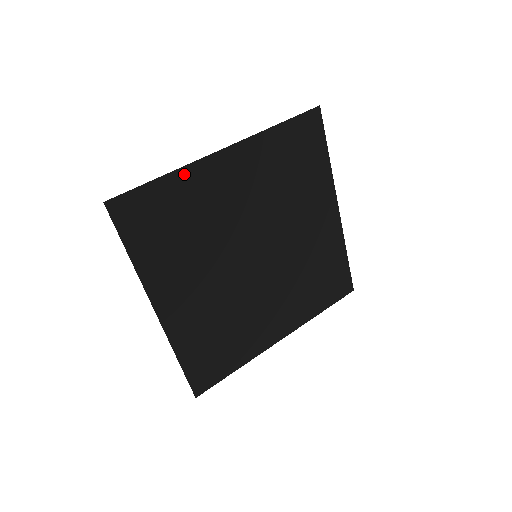
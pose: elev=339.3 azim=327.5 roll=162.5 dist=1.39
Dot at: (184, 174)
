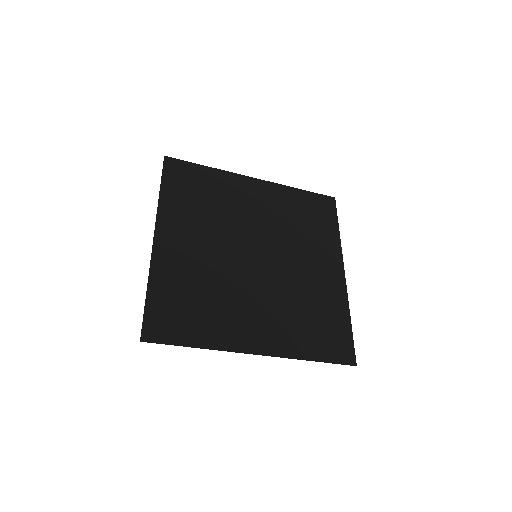
Dot at: (222, 174)
